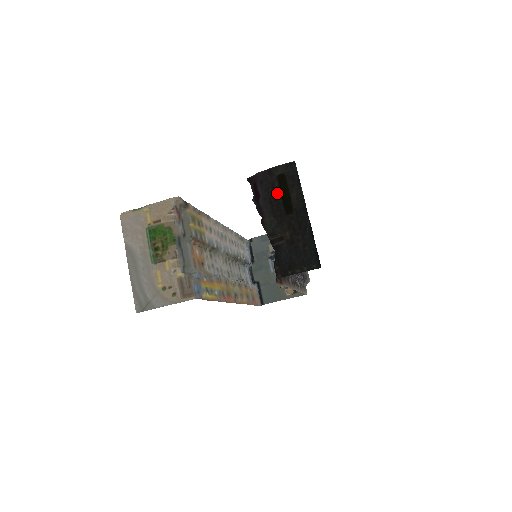
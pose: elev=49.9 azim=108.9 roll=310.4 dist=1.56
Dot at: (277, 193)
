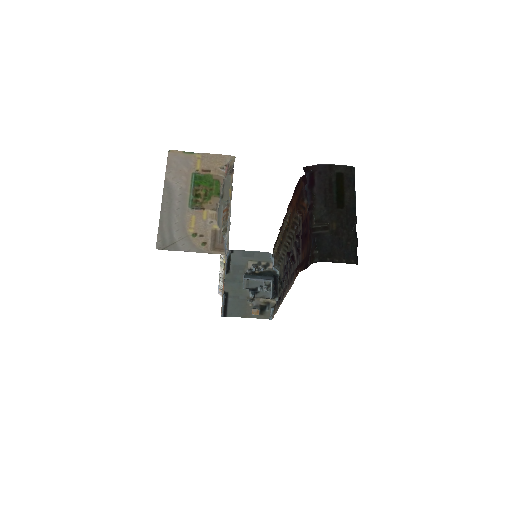
Dot at: (333, 187)
